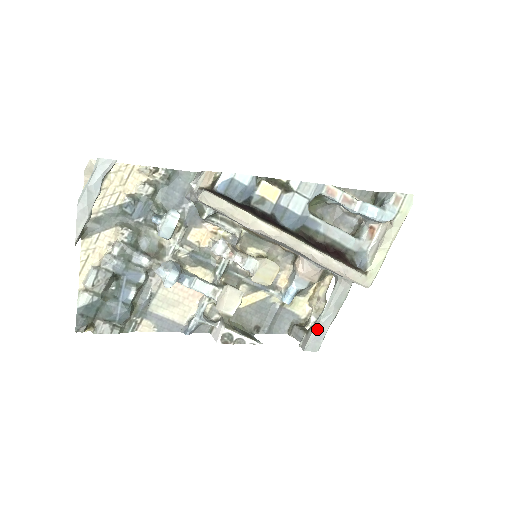
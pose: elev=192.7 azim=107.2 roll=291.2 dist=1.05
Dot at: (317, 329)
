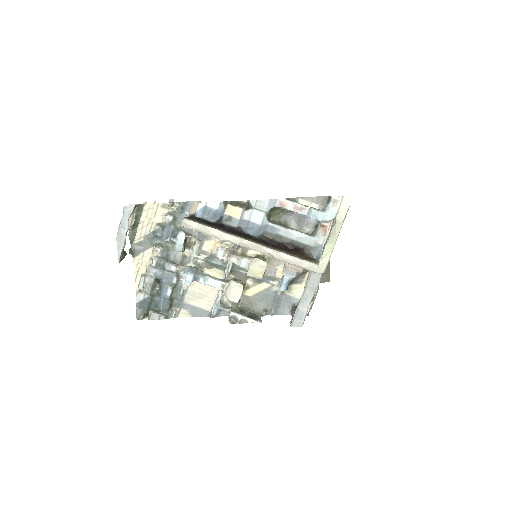
Dot at: (298, 309)
